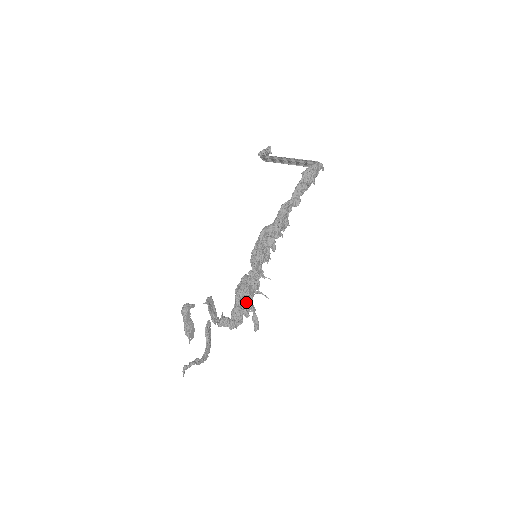
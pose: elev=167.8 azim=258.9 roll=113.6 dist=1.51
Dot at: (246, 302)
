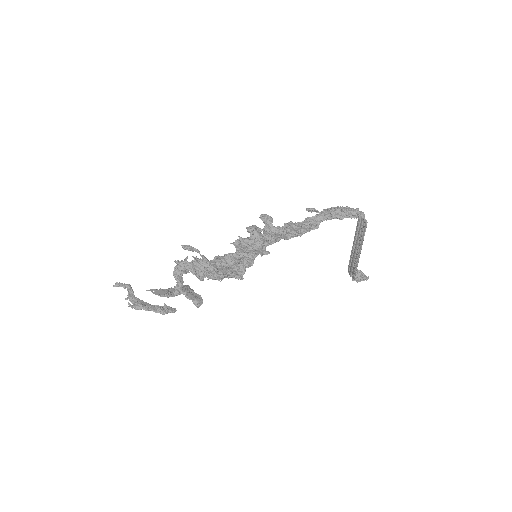
Dot at: (208, 260)
